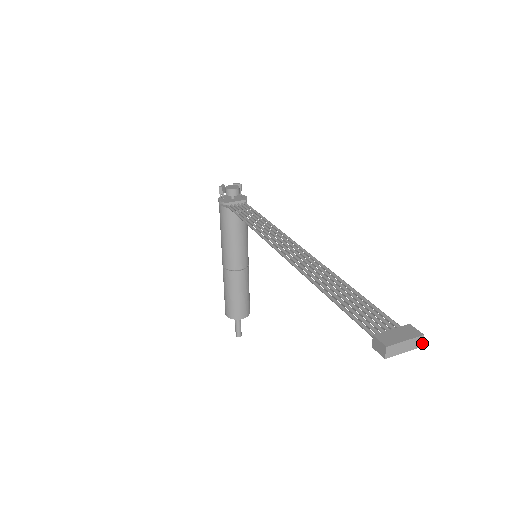
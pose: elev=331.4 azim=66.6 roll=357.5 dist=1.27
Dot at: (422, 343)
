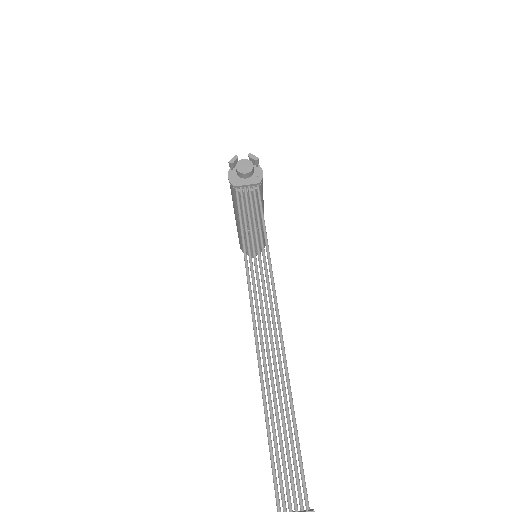
Dot at: out of frame
